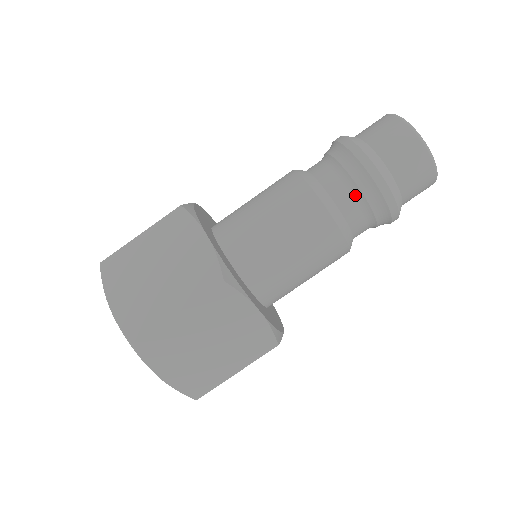
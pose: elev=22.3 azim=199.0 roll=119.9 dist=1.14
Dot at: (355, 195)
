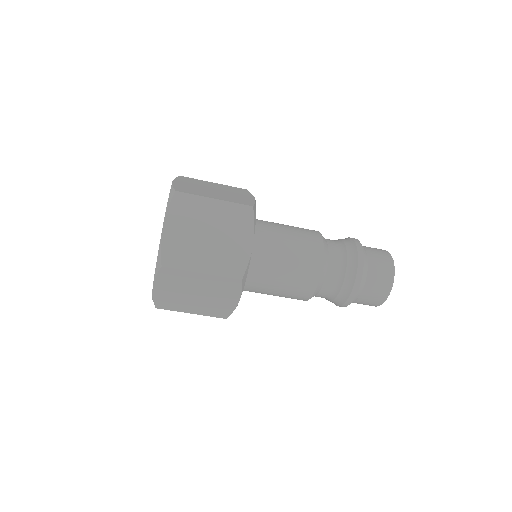
Dot at: (342, 254)
